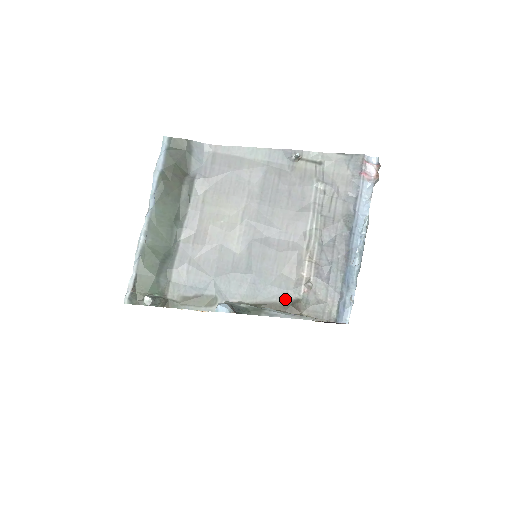
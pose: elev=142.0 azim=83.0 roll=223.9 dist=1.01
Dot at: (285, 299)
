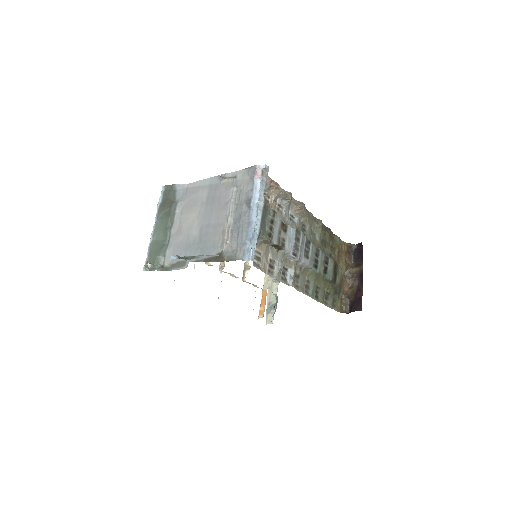
Dot at: (217, 253)
